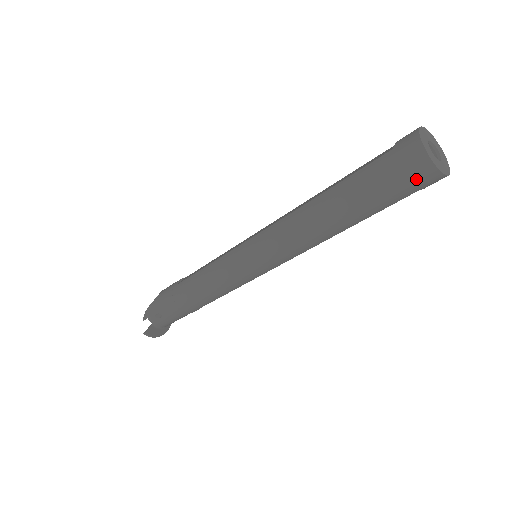
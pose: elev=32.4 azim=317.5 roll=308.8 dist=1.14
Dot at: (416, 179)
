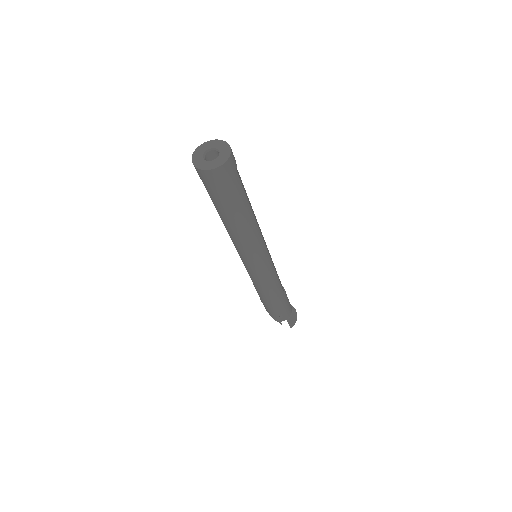
Dot at: (227, 176)
